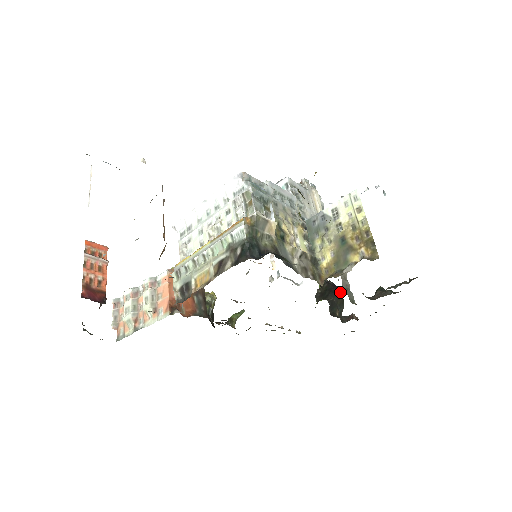
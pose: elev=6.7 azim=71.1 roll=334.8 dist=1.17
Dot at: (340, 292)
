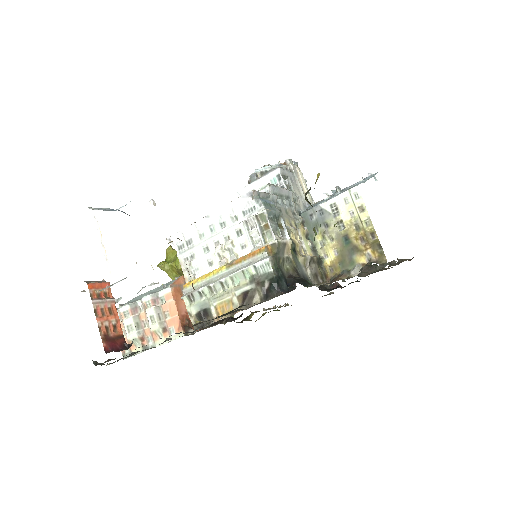
Dot at: occluded
